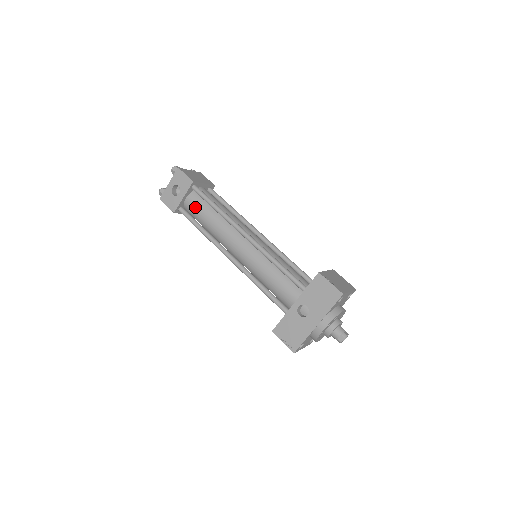
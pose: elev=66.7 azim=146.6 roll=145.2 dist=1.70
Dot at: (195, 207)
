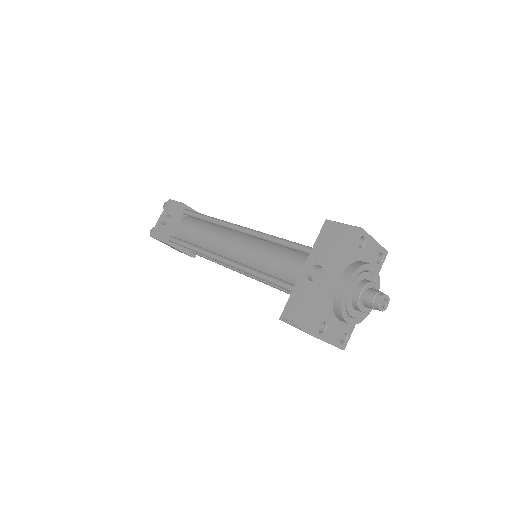
Dot at: (186, 228)
